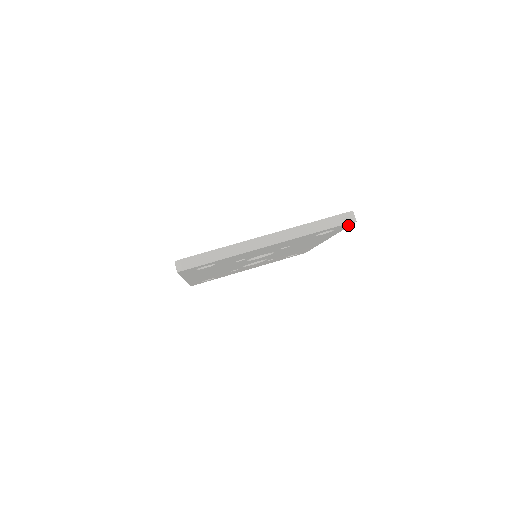
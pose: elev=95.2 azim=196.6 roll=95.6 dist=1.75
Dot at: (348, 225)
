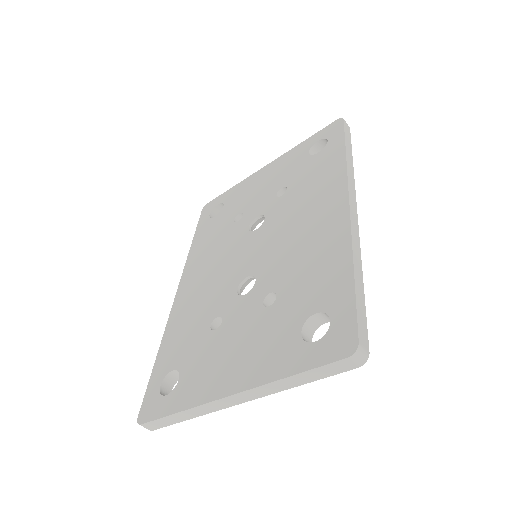
Dot at: occluded
